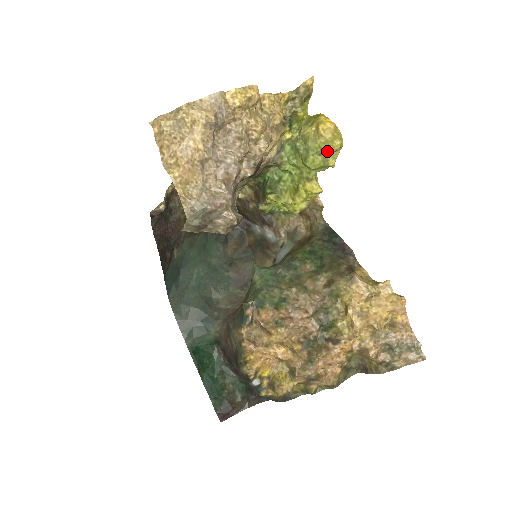
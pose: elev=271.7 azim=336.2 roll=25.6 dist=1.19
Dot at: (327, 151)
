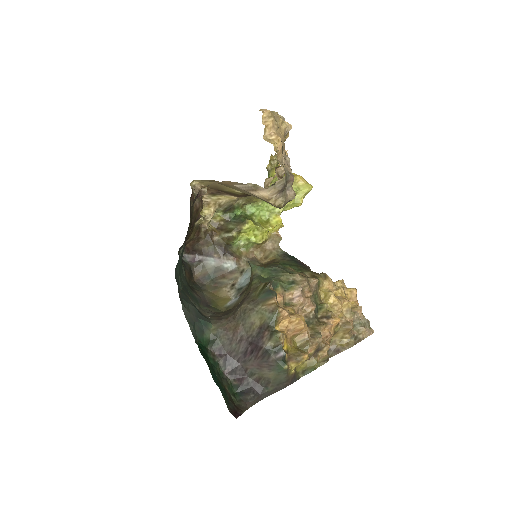
Dot at: (304, 191)
